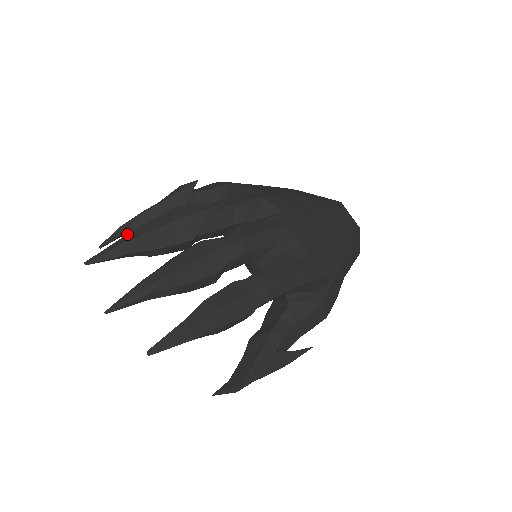
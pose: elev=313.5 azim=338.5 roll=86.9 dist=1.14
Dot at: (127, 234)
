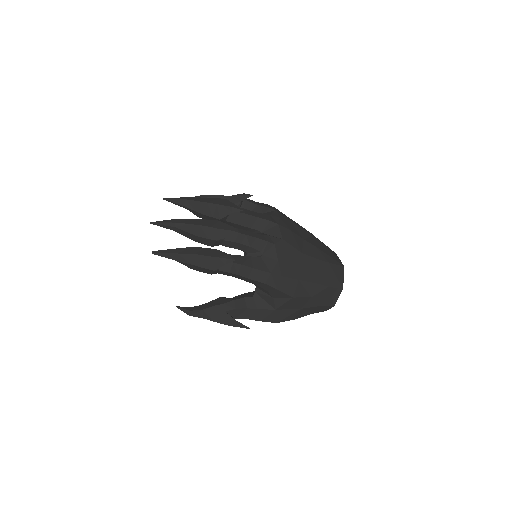
Dot at: (192, 197)
